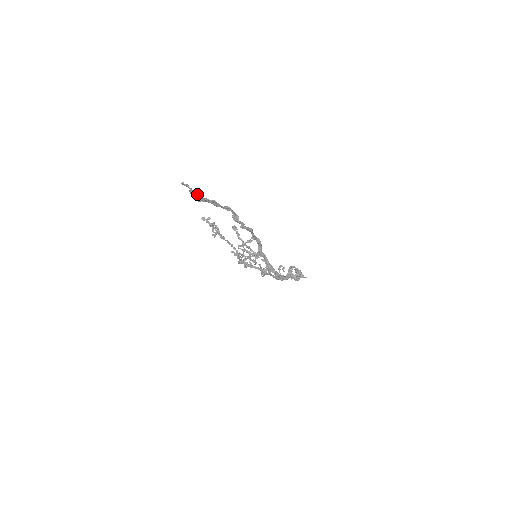
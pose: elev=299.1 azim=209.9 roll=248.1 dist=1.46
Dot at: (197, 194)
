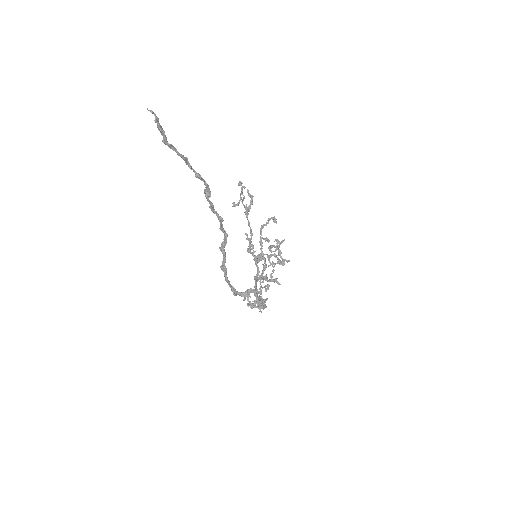
Dot at: (163, 134)
